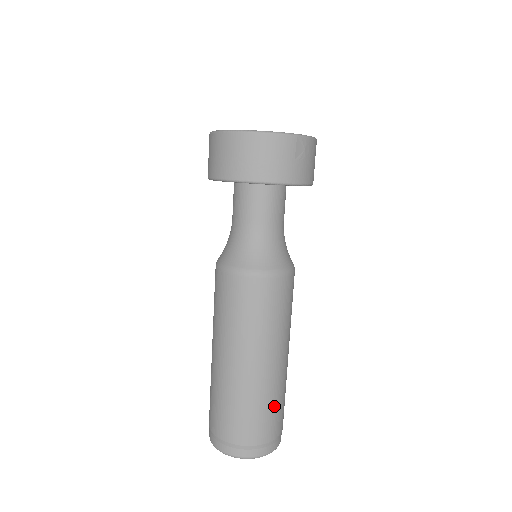
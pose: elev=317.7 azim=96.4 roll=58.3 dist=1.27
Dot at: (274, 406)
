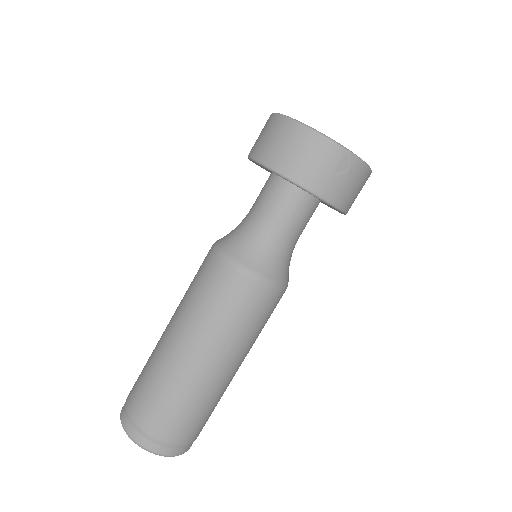
Dot at: (193, 411)
